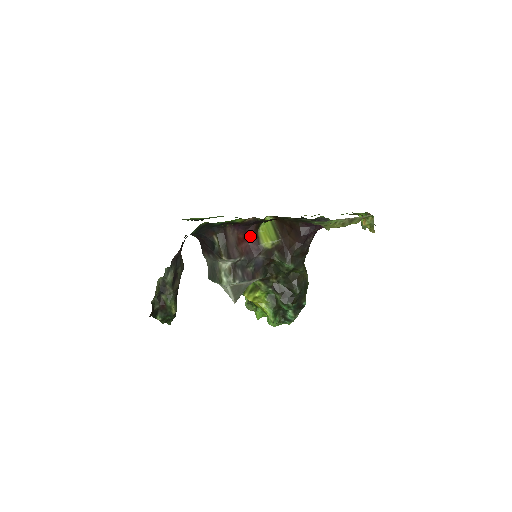
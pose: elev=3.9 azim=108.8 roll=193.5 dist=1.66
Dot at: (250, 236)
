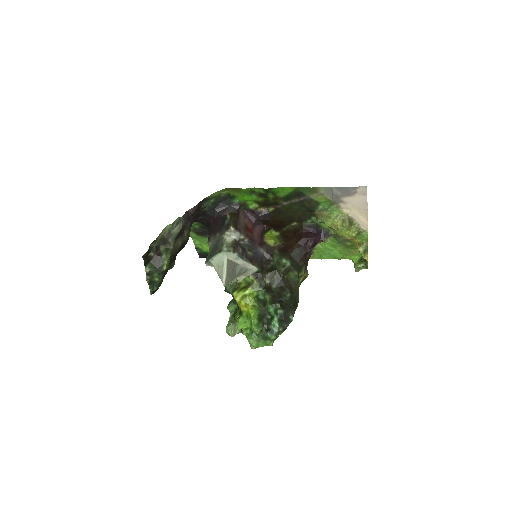
Dot at: (256, 233)
